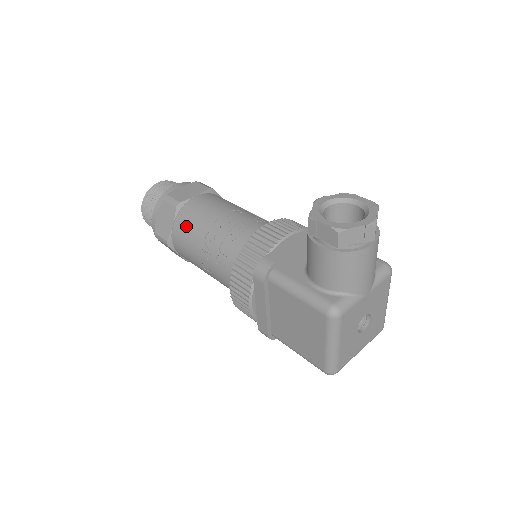
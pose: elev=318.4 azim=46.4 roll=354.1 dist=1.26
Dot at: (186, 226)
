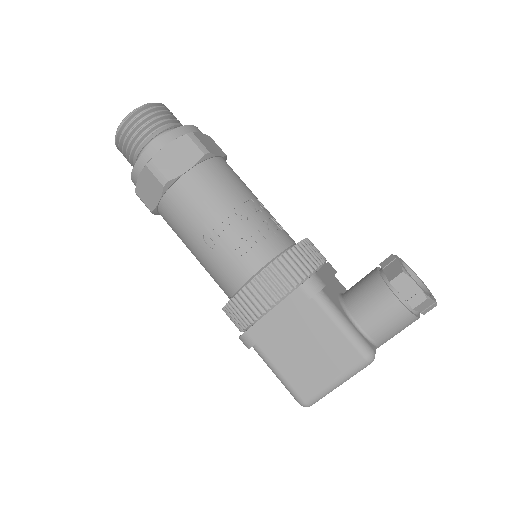
Dot at: (209, 183)
